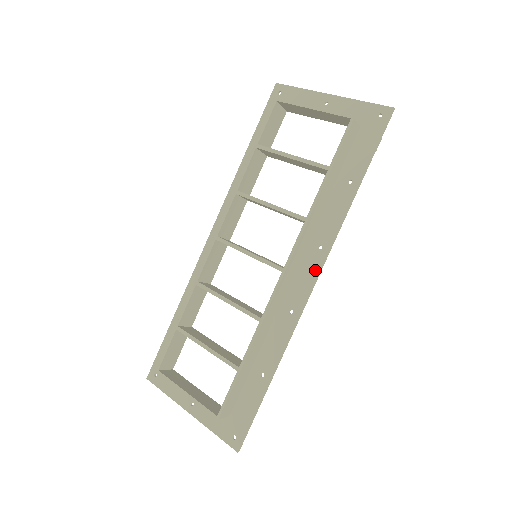
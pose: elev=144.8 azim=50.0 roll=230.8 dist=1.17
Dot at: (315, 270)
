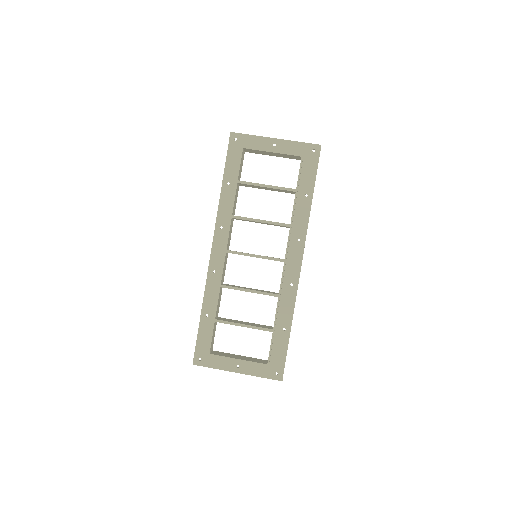
Dot at: (300, 255)
